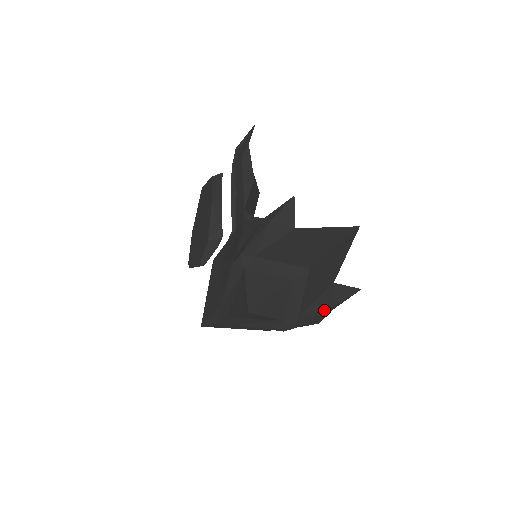
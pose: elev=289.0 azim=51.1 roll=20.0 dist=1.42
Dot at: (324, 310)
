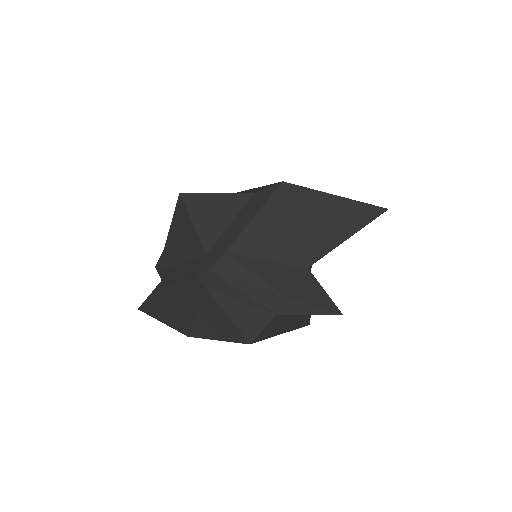
Dot at: (266, 287)
